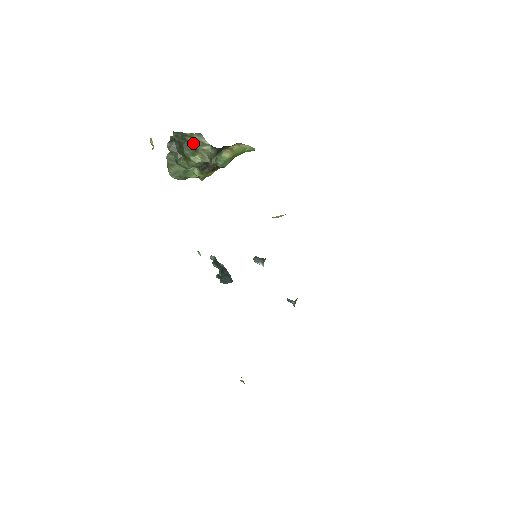
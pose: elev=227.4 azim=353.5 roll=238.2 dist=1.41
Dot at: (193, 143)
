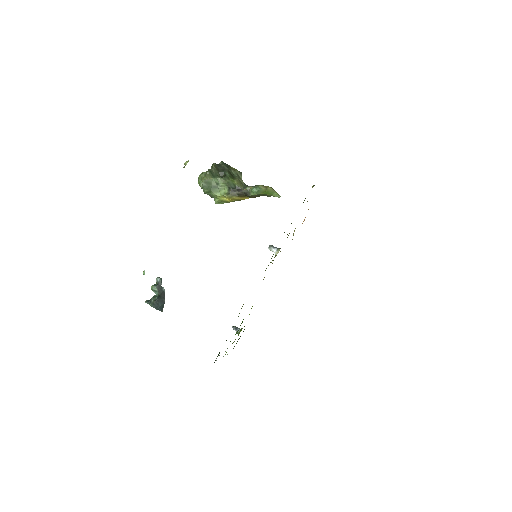
Dot at: (234, 173)
